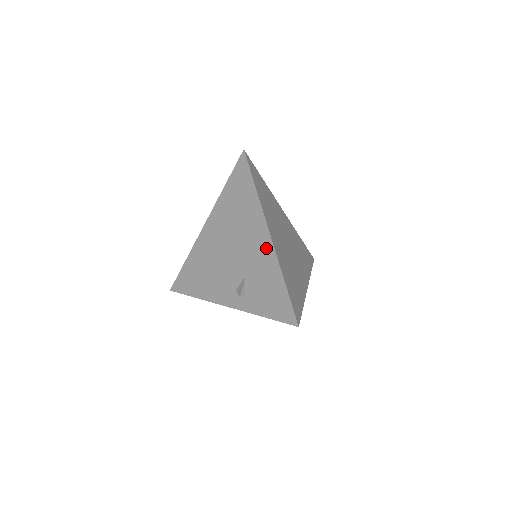
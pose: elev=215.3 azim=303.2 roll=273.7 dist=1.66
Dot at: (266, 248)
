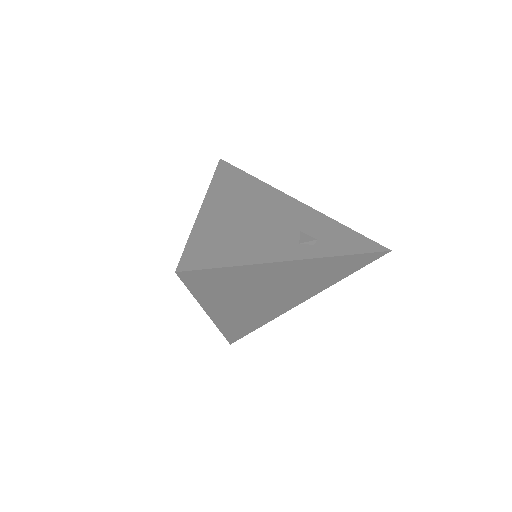
Dot at: (305, 209)
